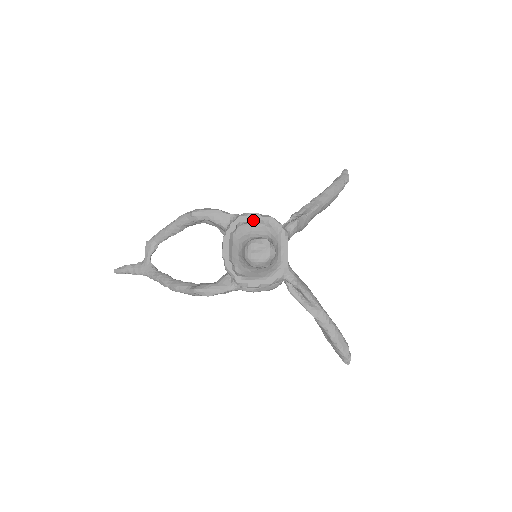
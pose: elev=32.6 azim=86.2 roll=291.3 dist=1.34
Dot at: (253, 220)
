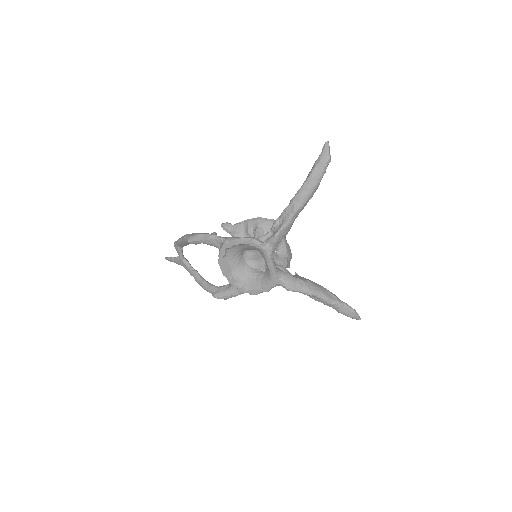
Dot at: (236, 245)
